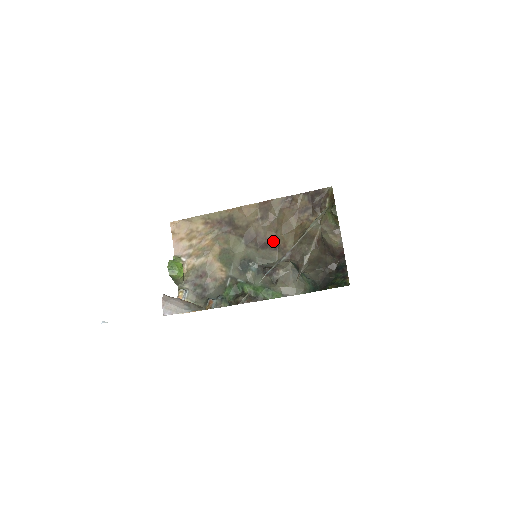
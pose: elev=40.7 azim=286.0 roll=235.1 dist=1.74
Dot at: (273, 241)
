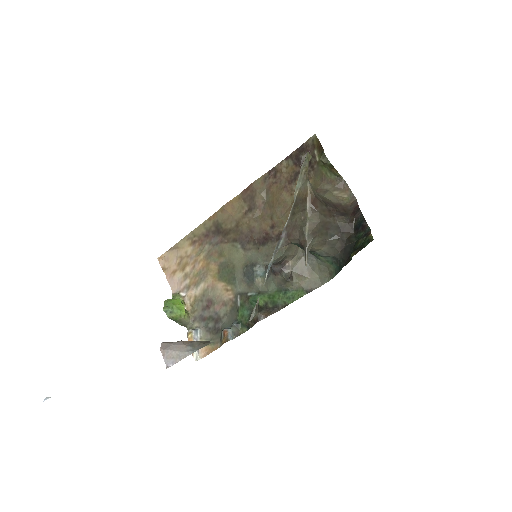
Dot at: (272, 231)
